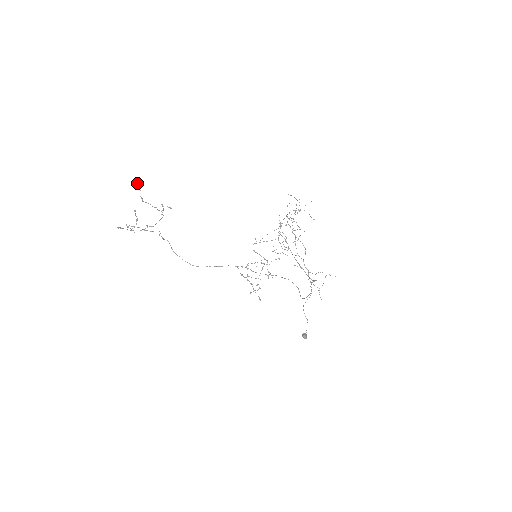
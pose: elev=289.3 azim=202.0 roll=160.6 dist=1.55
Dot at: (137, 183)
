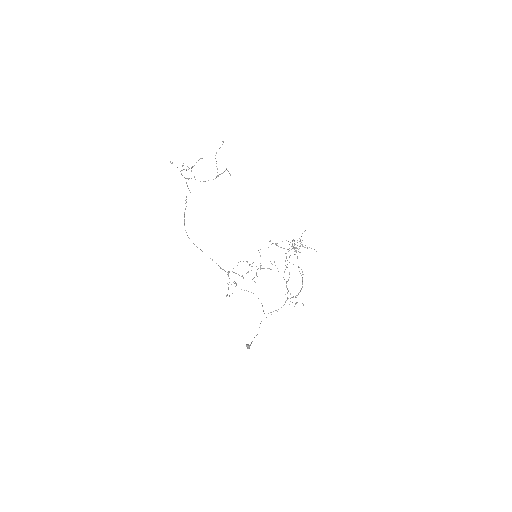
Dot at: (223, 142)
